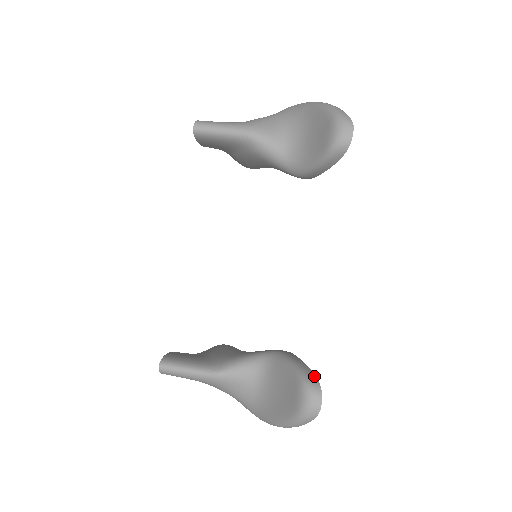
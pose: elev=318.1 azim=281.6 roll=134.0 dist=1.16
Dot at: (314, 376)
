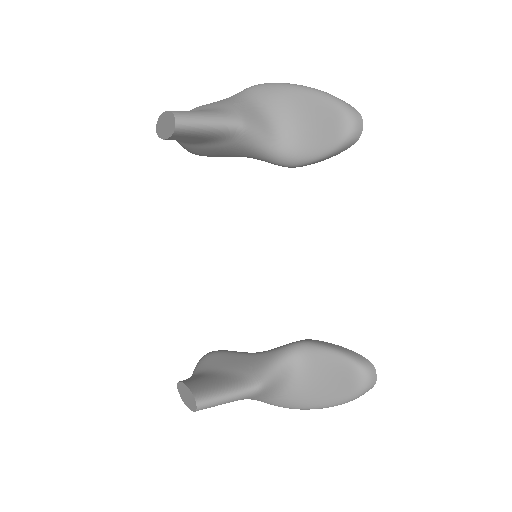
Dot at: (360, 355)
